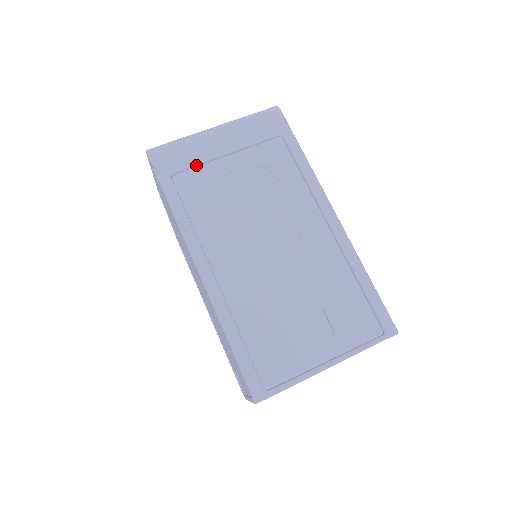
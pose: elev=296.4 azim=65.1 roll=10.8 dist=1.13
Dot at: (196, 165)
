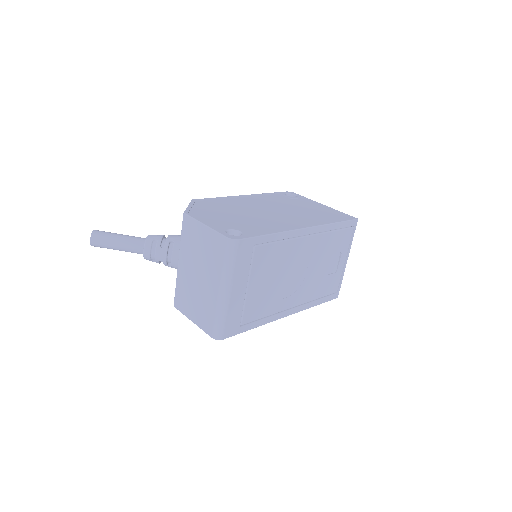
Dot at: (242, 310)
